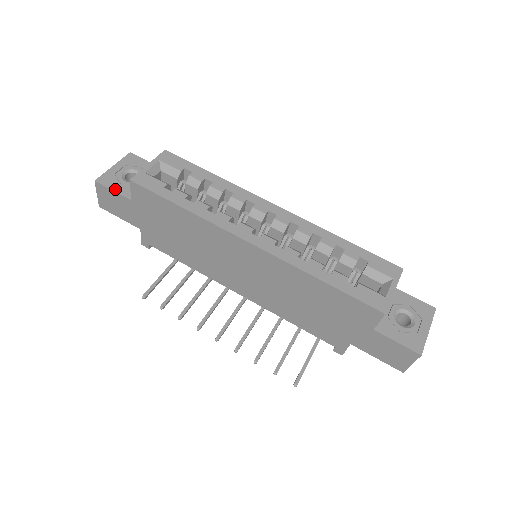
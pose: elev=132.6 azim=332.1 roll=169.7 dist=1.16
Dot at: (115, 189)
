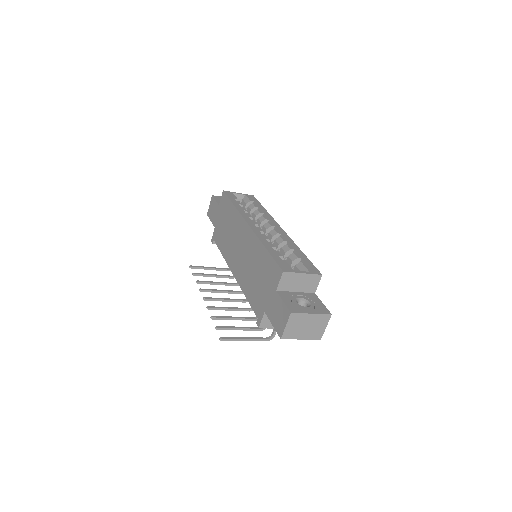
Dot at: (217, 200)
